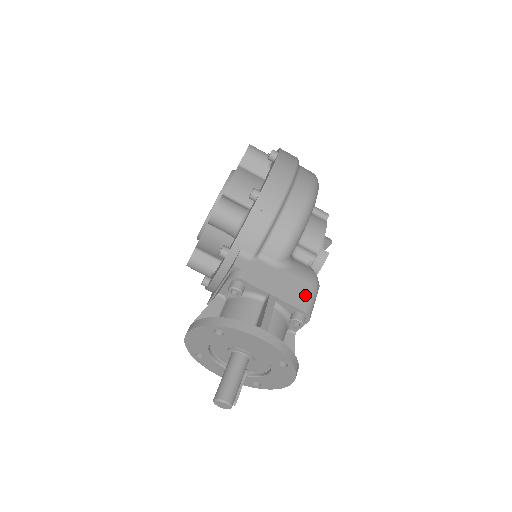
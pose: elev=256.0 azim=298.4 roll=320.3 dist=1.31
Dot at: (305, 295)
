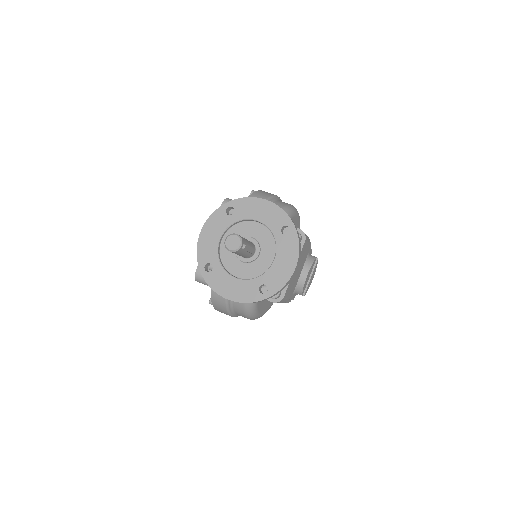
Dot at: occluded
